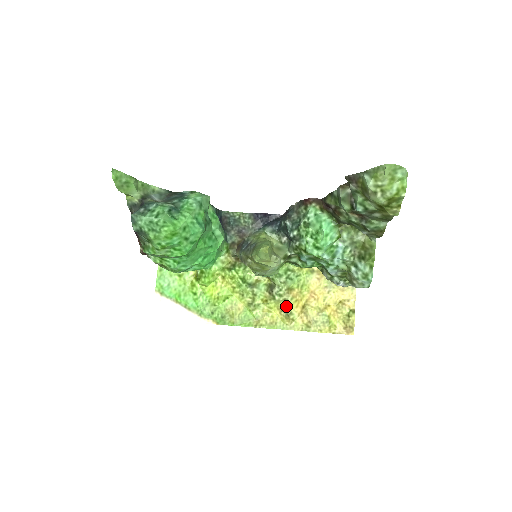
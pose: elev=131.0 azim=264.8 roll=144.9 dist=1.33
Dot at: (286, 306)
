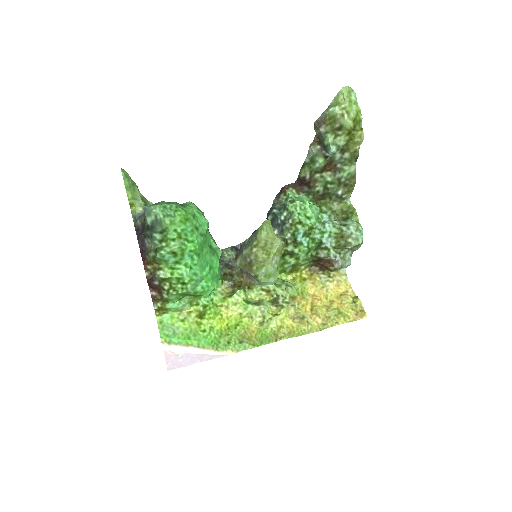
Dot at: (296, 312)
